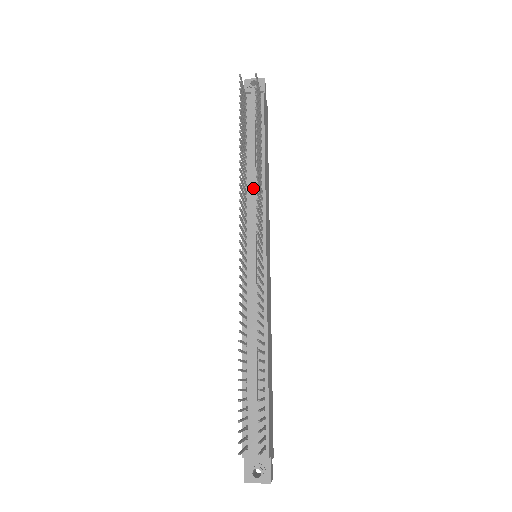
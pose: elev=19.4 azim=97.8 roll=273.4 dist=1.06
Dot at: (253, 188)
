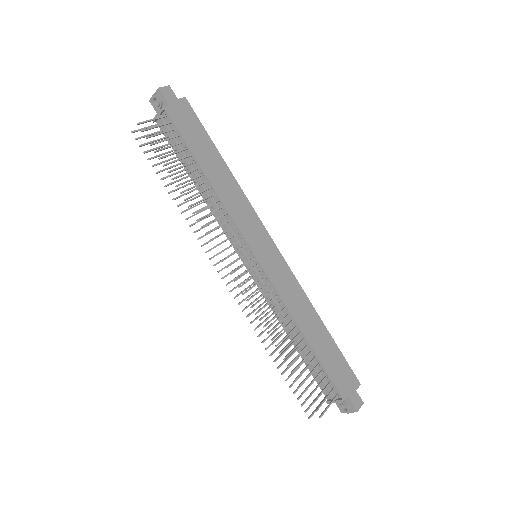
Dot at: (214, 209)
